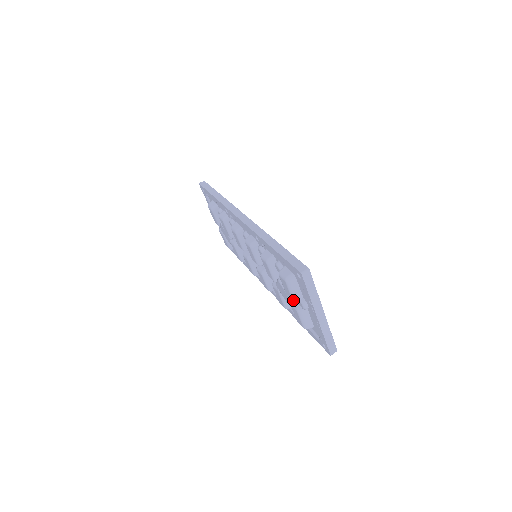
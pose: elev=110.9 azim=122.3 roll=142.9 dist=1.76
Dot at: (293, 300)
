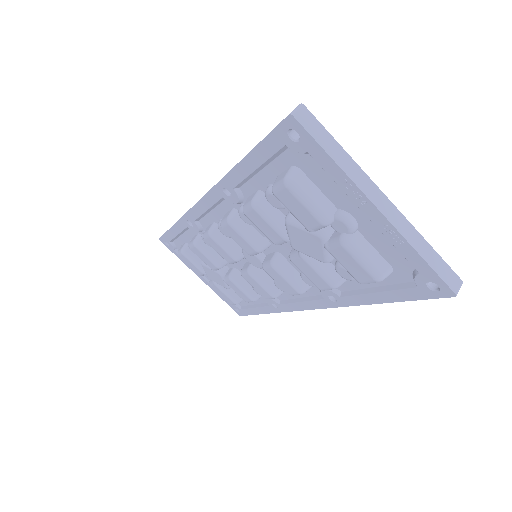
Dot at: (321, 222)
